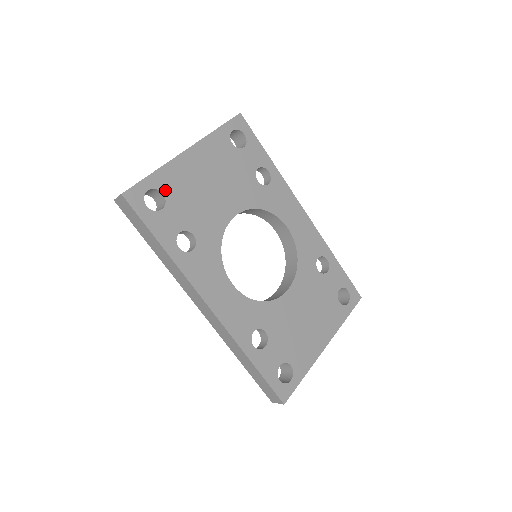
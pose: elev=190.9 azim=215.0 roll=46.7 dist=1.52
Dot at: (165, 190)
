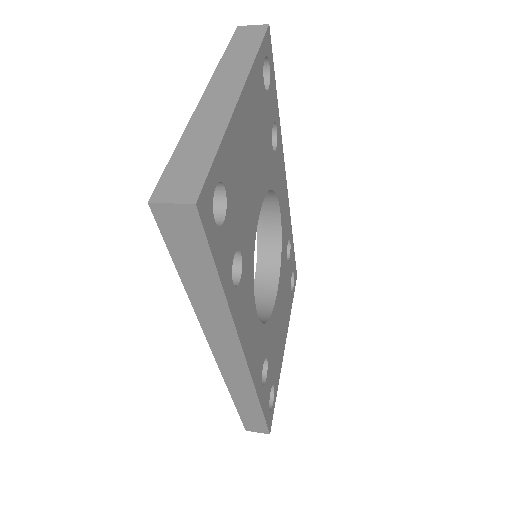
Dot at: (226, 181)
